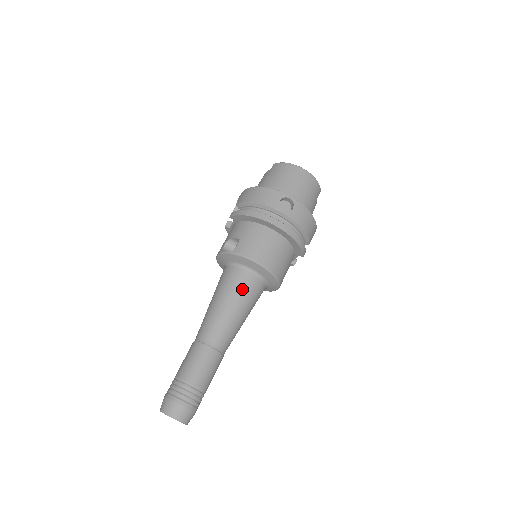
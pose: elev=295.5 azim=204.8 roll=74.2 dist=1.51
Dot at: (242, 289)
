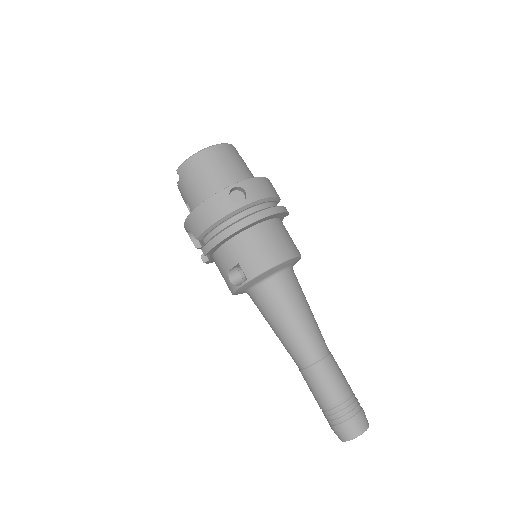
Dot at: (286, 296)
